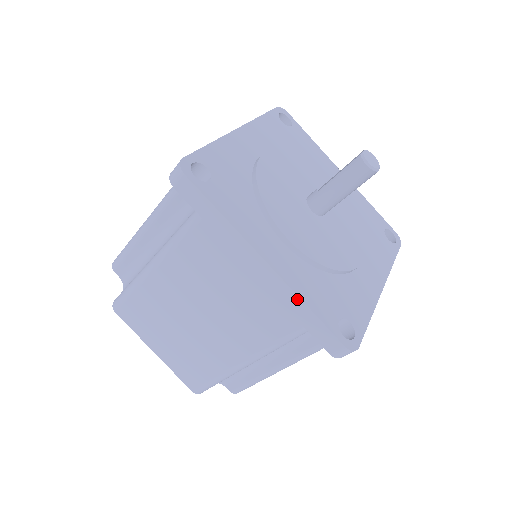
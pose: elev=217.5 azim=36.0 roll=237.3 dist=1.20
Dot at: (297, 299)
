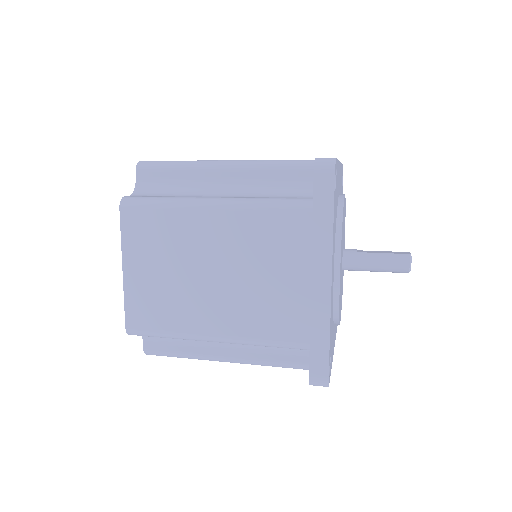
Dot at: (327, 322)
